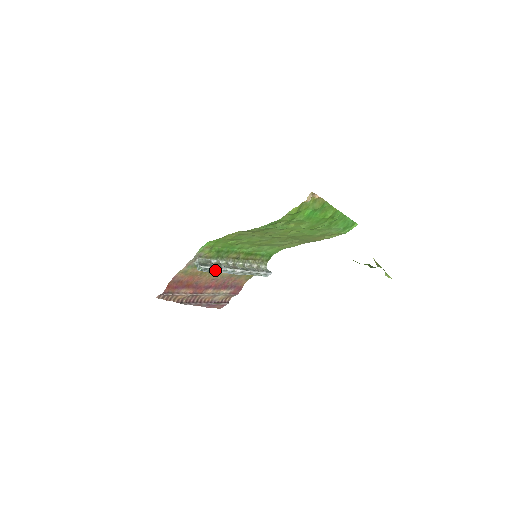
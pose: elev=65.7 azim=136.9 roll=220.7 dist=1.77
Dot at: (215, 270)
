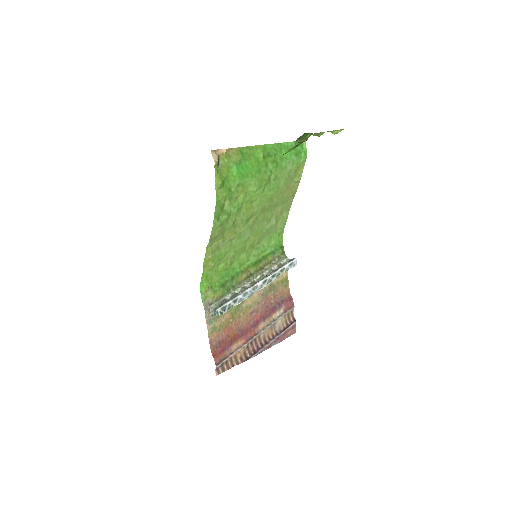
Dot at: (235, 302)
